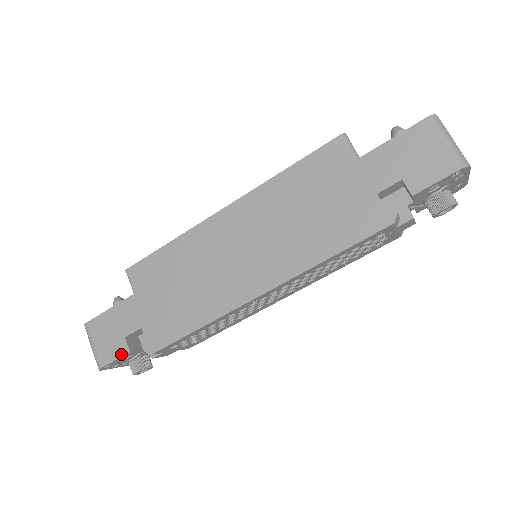
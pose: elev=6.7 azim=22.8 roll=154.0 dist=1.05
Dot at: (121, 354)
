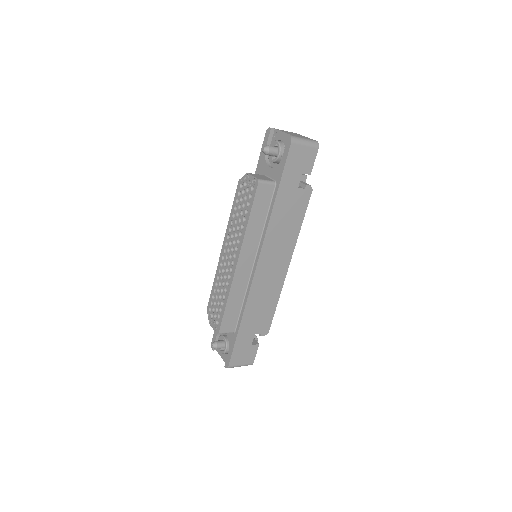
Dot at: (256, 350)
